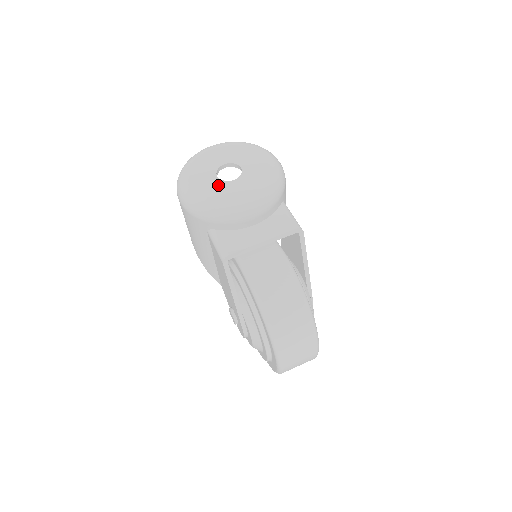
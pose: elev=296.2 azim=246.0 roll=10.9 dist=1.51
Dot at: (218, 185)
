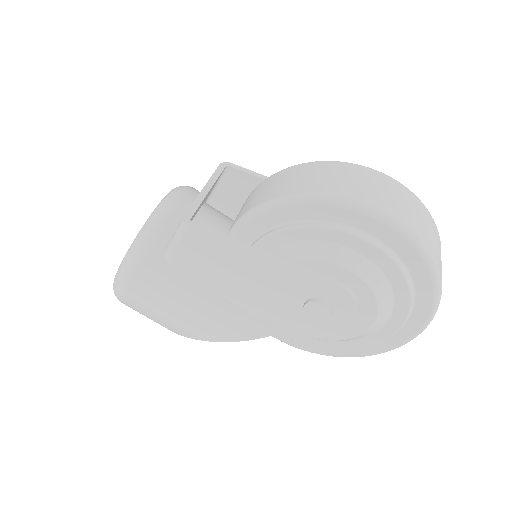
Dot at: occluded
